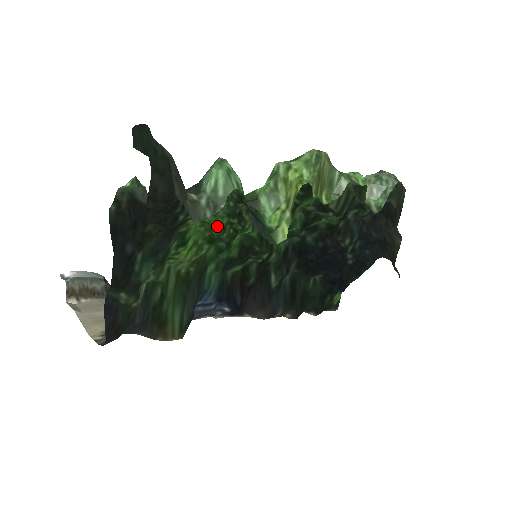
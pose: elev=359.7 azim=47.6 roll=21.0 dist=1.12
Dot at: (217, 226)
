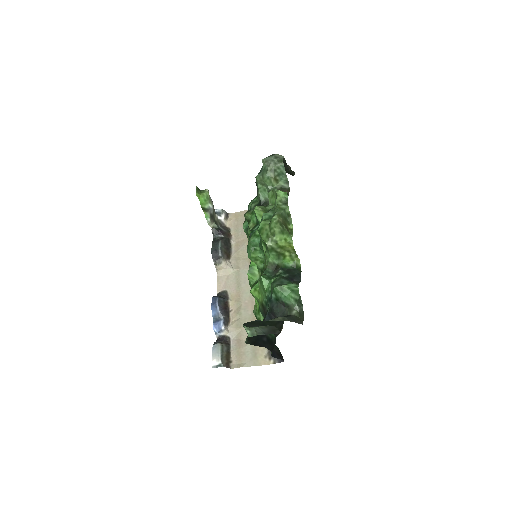
Dot at: (258, 282)
